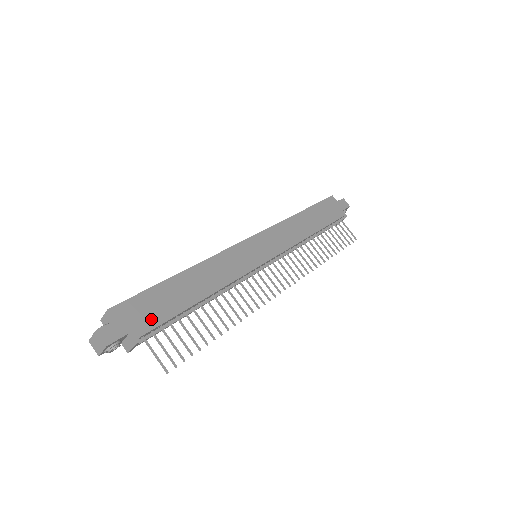
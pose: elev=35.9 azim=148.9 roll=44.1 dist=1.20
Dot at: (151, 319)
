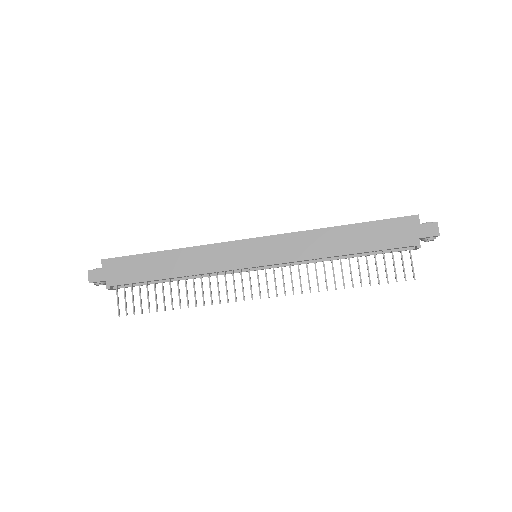
Dot at: (124, 277)
